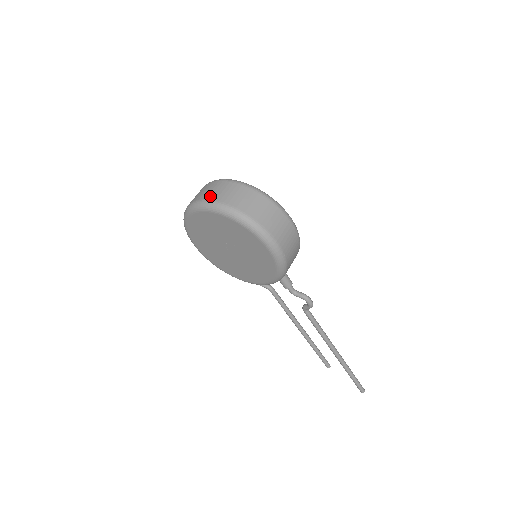
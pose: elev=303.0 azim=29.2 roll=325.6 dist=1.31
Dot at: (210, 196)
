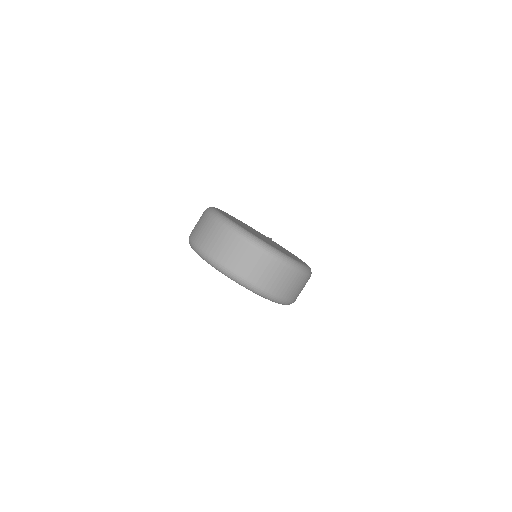
Dot at: (240, 269)
